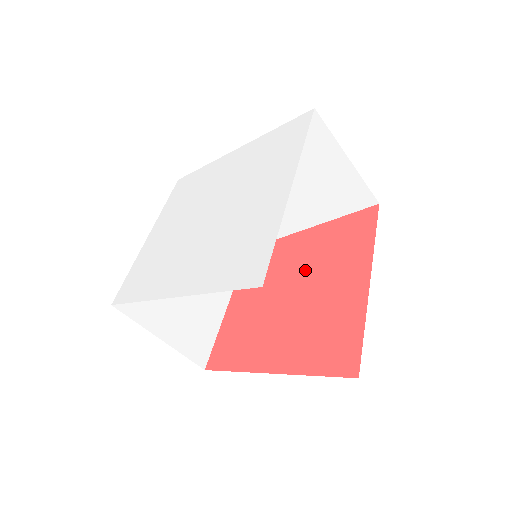
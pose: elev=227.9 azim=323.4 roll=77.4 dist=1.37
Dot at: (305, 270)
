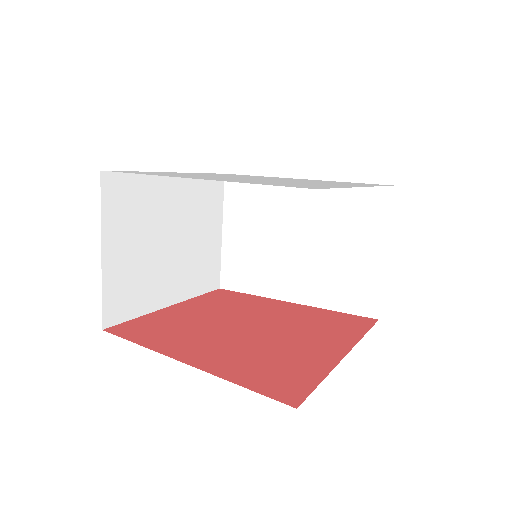
Dot at: (275, 321)
